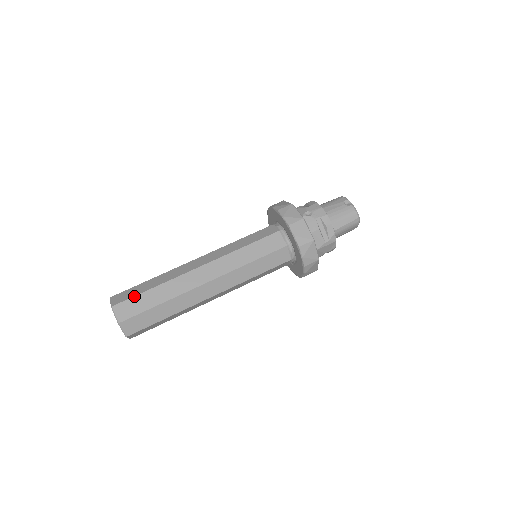
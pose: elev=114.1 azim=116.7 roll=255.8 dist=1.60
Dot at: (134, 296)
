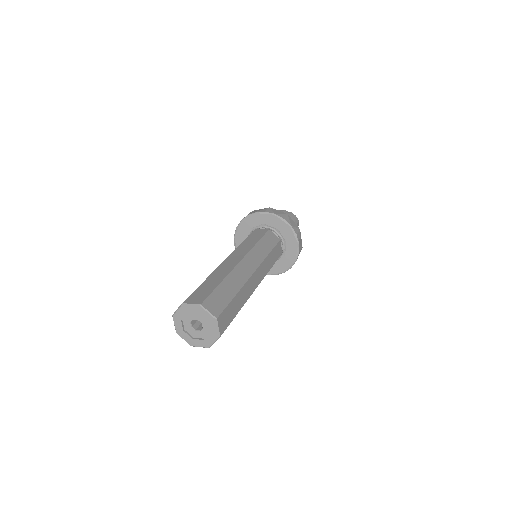
Dot at: (212, 291)
